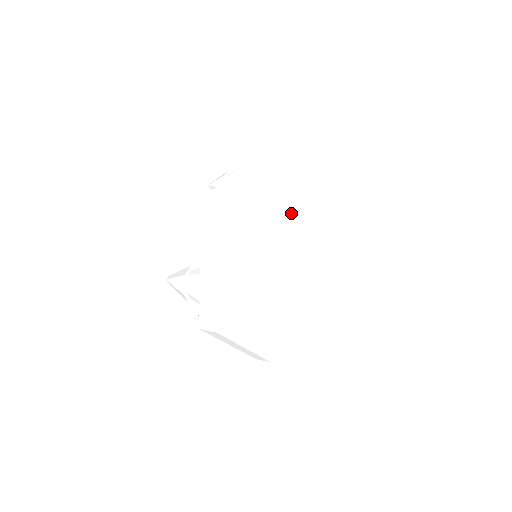
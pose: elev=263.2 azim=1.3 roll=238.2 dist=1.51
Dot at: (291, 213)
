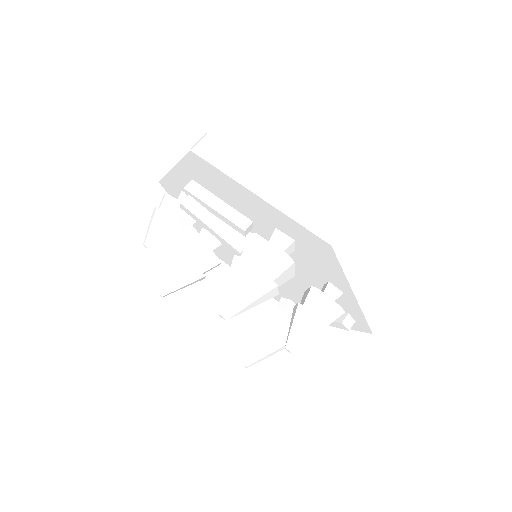
Dot at: occluded
